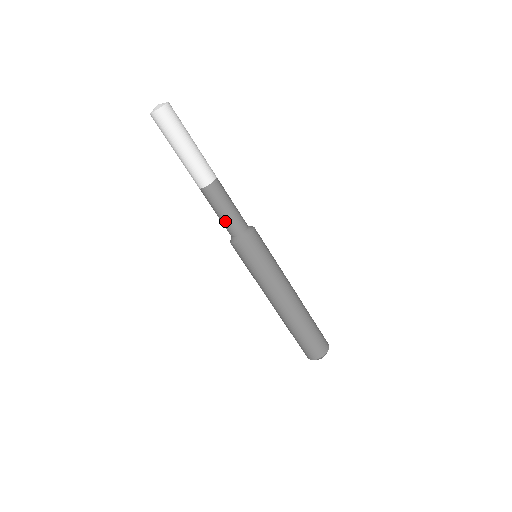
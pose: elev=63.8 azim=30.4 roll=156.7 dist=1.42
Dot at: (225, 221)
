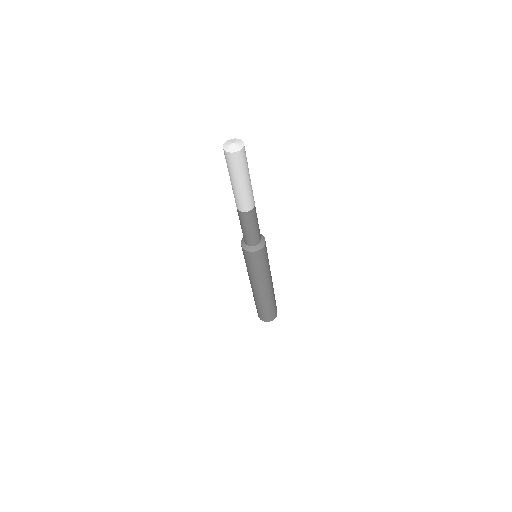
Dot at: (246, 235)
